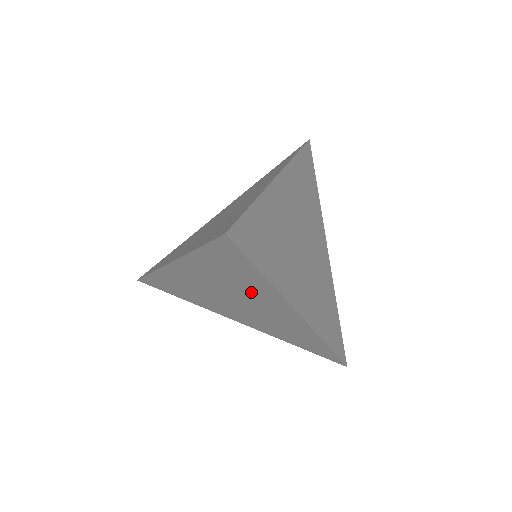
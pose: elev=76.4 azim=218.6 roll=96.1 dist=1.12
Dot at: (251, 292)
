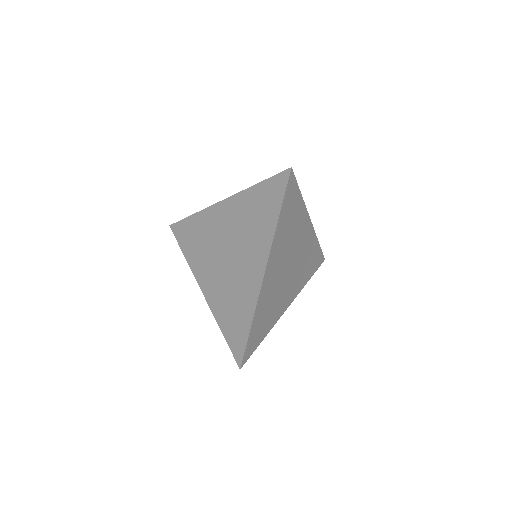
Dot at: (253, 238)
